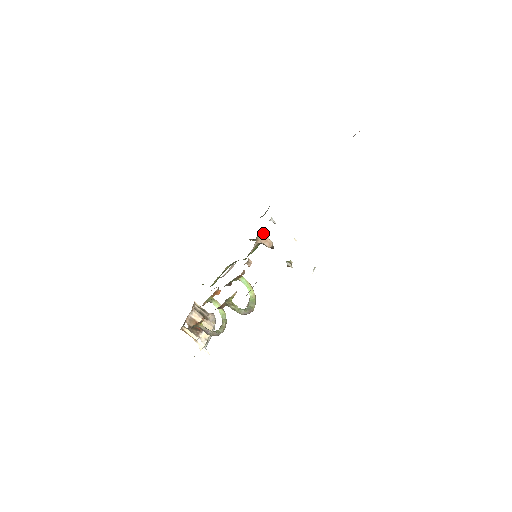
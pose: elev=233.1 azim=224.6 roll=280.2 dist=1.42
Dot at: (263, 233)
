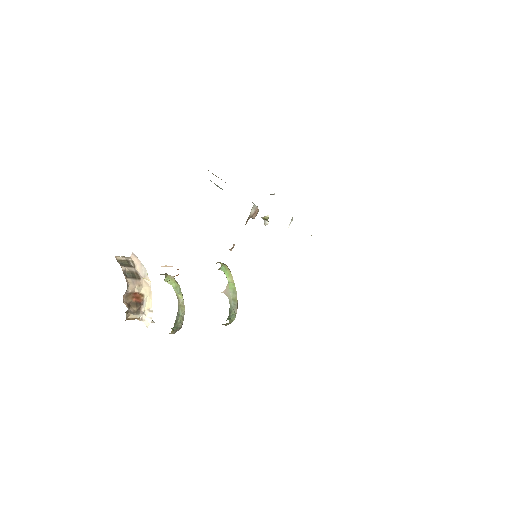
Dot at: (255, 208)
